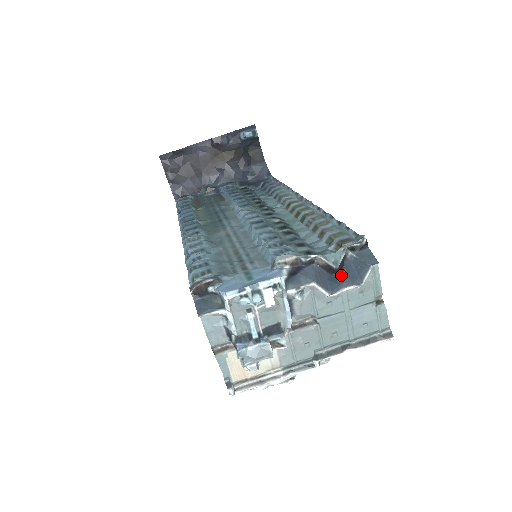
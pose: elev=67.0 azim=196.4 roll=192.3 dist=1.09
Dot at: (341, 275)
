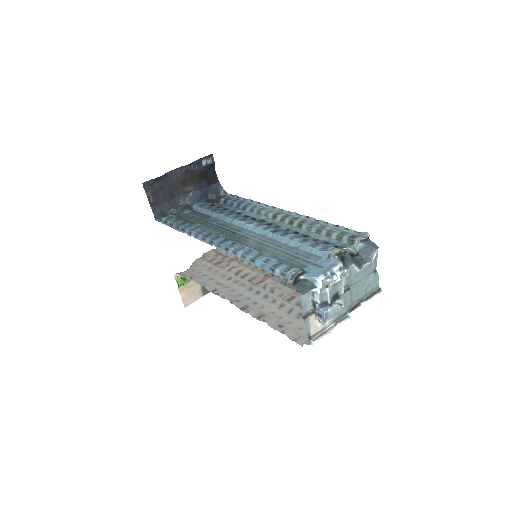
Dot at: (358, 258)
